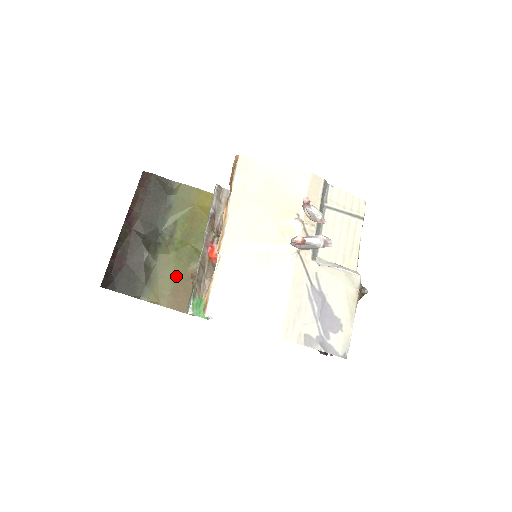
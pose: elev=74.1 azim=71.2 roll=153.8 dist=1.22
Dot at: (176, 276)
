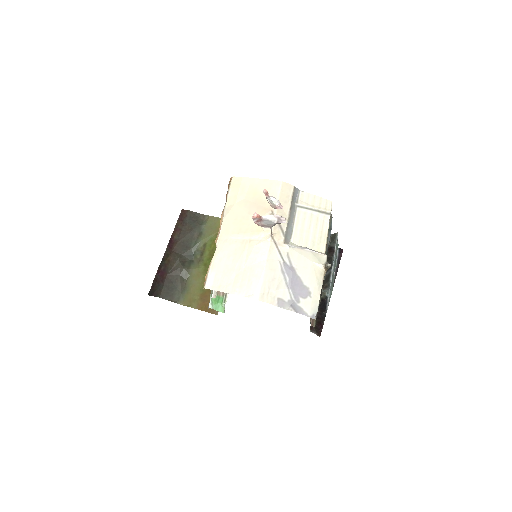
Dot at: occluded
